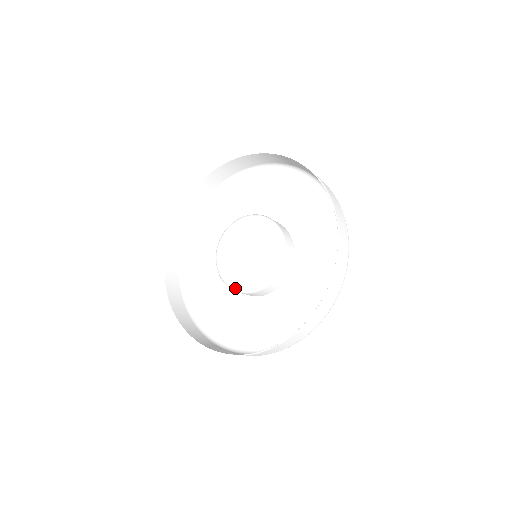
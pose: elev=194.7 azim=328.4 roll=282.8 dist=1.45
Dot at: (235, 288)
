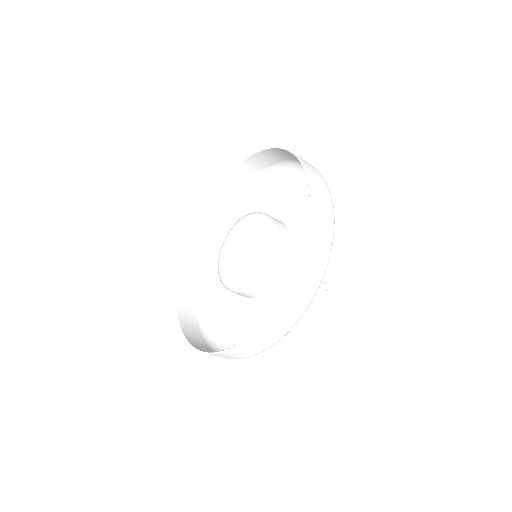
Dot at: (241, 284)
